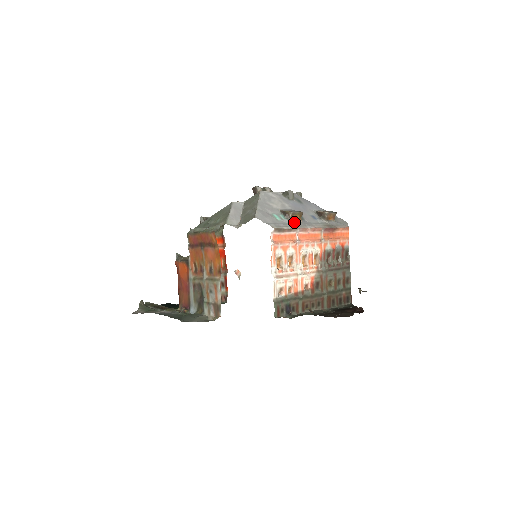
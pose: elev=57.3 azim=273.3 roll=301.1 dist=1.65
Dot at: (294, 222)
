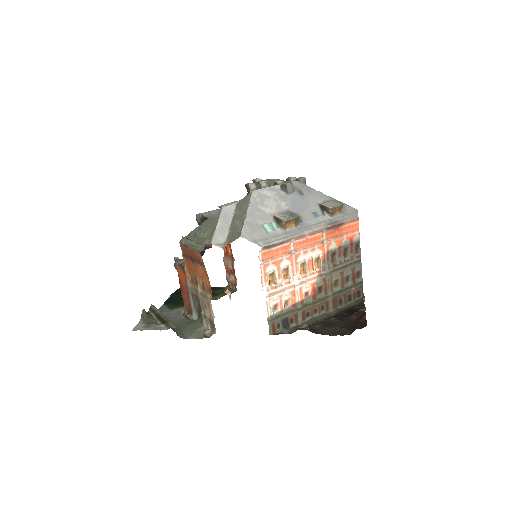
Dot at: (288, 230)
